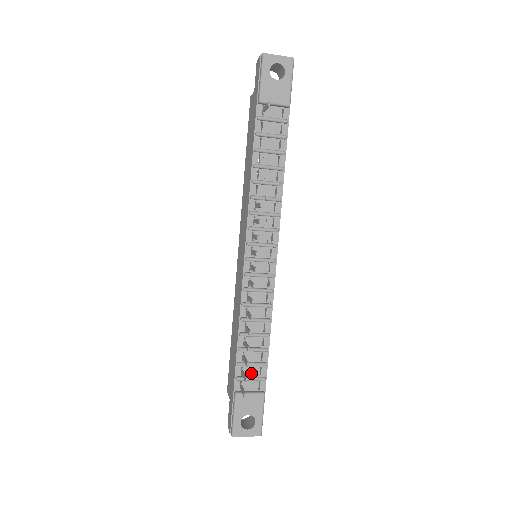
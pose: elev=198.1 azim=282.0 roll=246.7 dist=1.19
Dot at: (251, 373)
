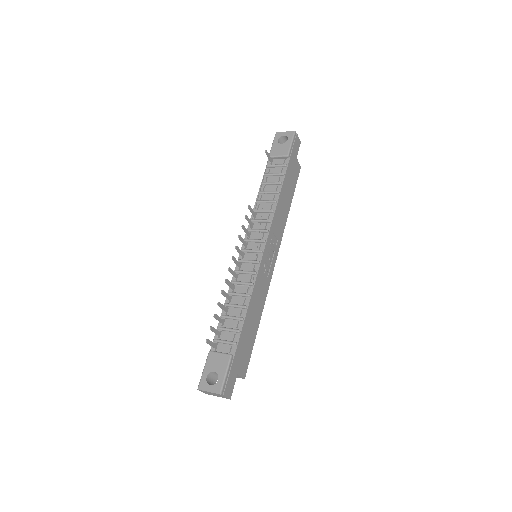
Dot at: (227, 338)
